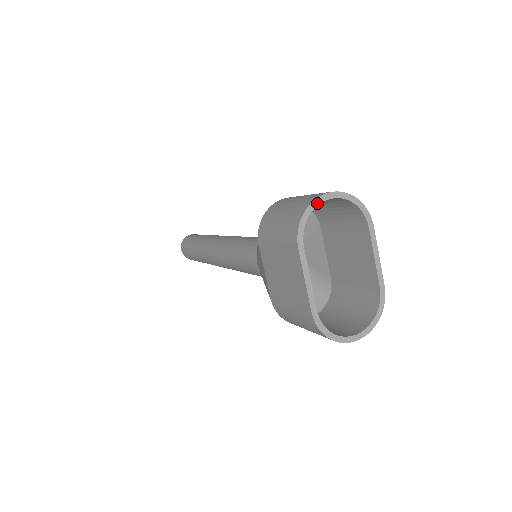
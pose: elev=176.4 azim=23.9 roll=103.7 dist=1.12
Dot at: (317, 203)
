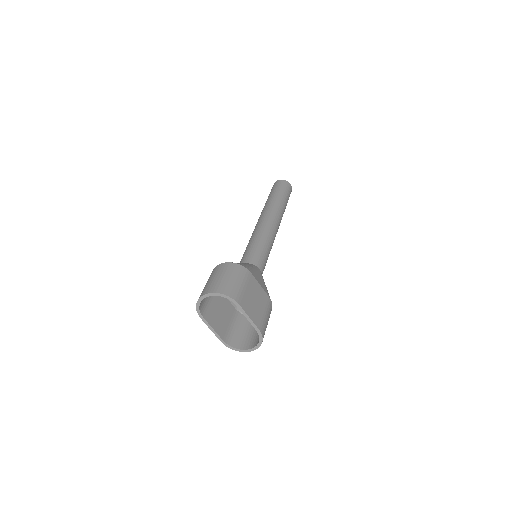
Dot at: (201, 300)
